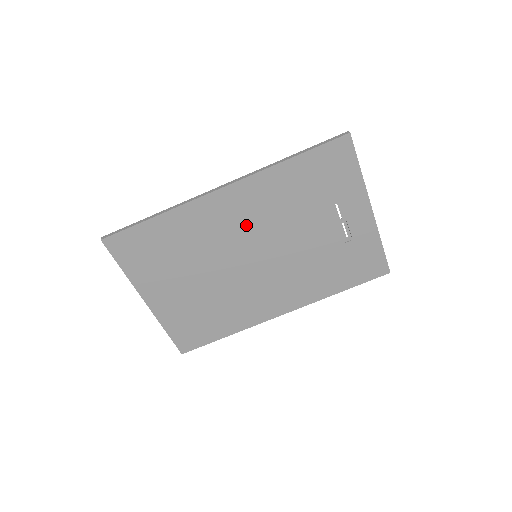
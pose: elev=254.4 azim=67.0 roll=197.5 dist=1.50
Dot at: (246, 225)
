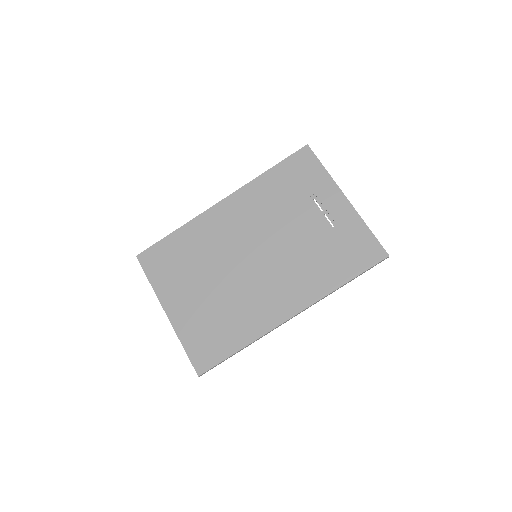
Dot at: (243, 227)
